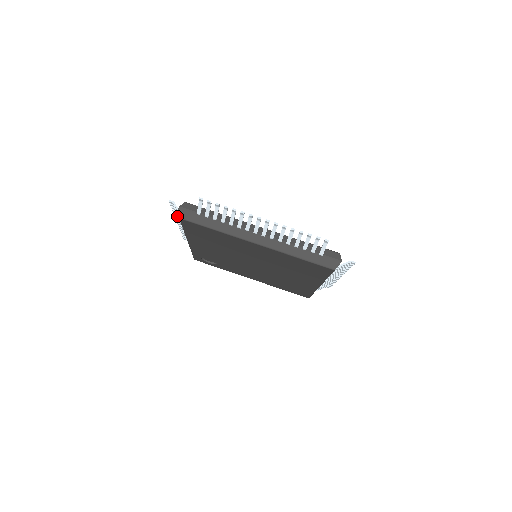
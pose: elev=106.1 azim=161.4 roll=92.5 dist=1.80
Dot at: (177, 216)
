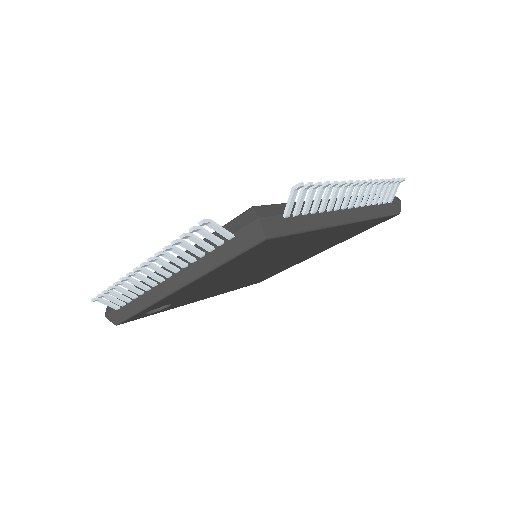
Dot at: (163, 253)
